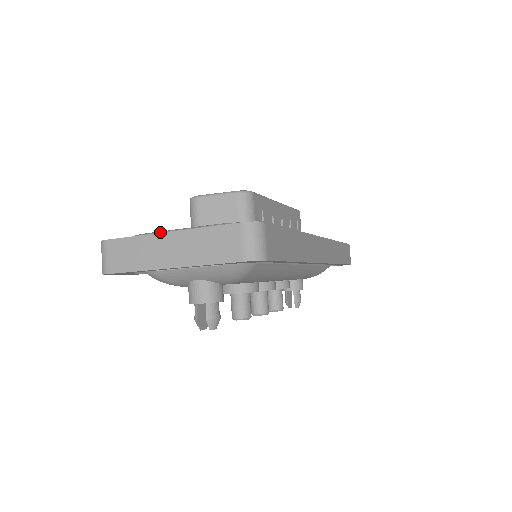
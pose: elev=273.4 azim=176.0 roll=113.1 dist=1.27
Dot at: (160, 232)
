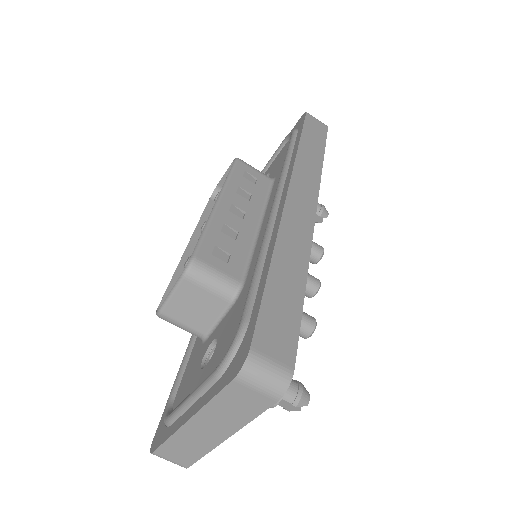
Dot at: (179, 411)
